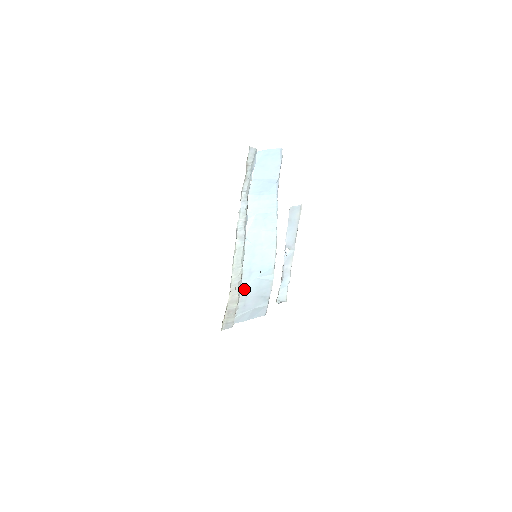
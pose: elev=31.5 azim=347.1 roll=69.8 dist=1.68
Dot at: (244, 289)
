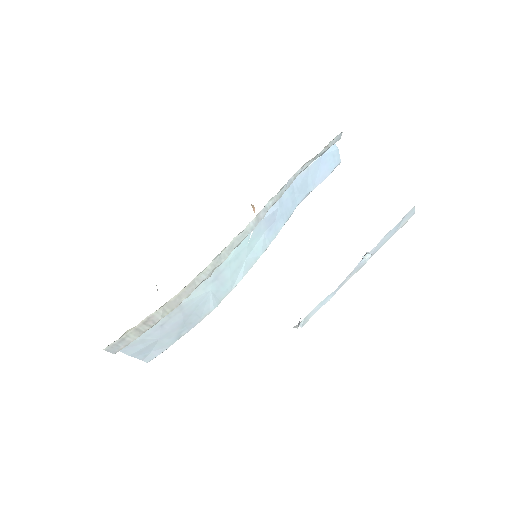
Dot at: (189, 297)
